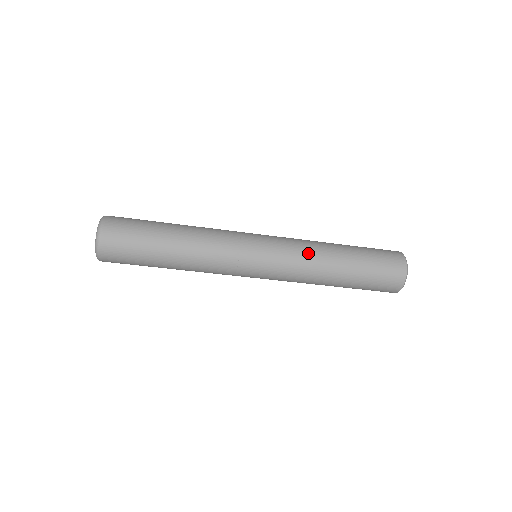
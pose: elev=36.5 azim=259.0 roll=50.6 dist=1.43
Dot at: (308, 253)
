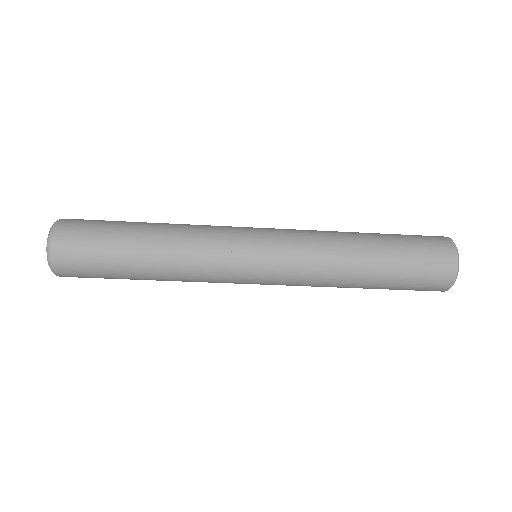
Dot at: (322, 251)
